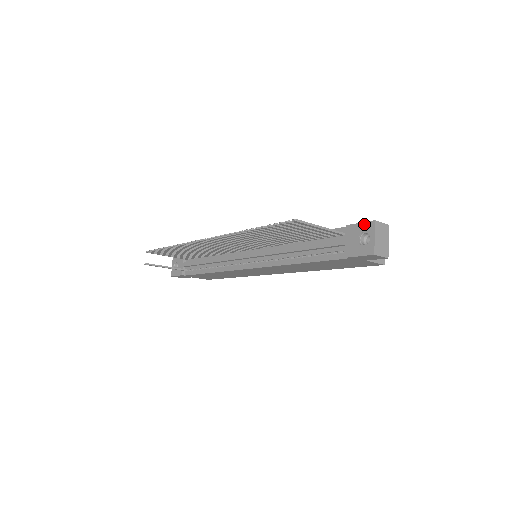
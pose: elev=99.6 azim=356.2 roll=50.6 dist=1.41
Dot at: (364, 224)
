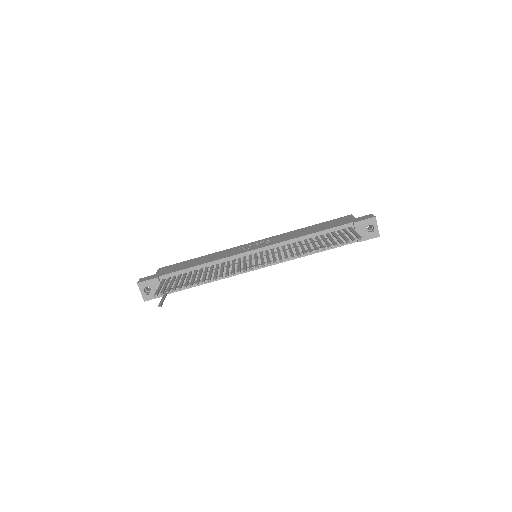
Dot at: (368, 220)
